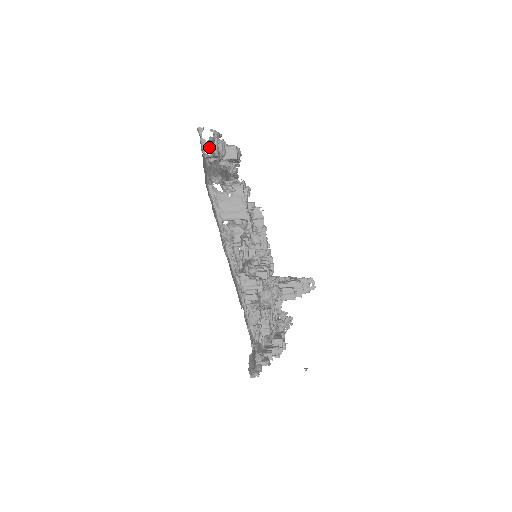
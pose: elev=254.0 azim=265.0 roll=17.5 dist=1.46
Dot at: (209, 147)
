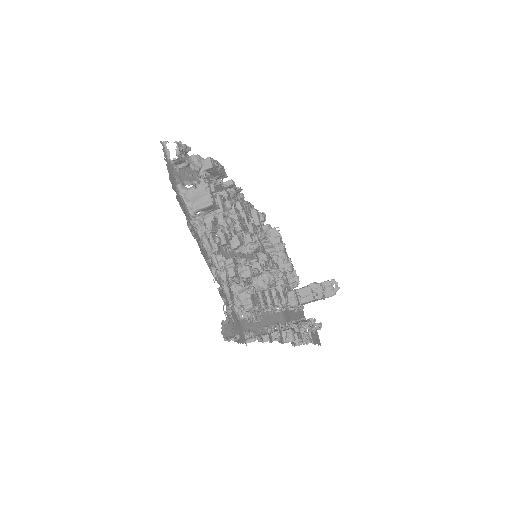
Dot at: occluded
